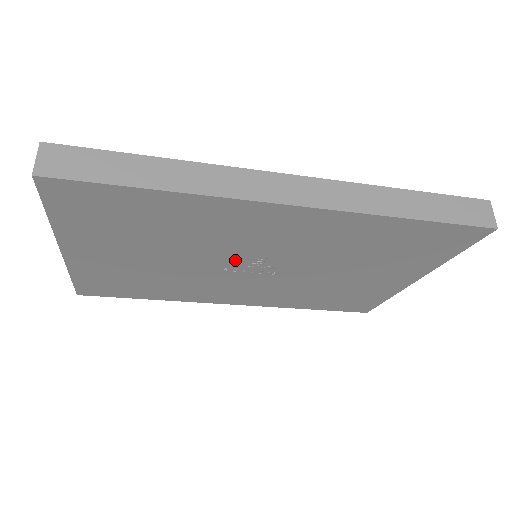
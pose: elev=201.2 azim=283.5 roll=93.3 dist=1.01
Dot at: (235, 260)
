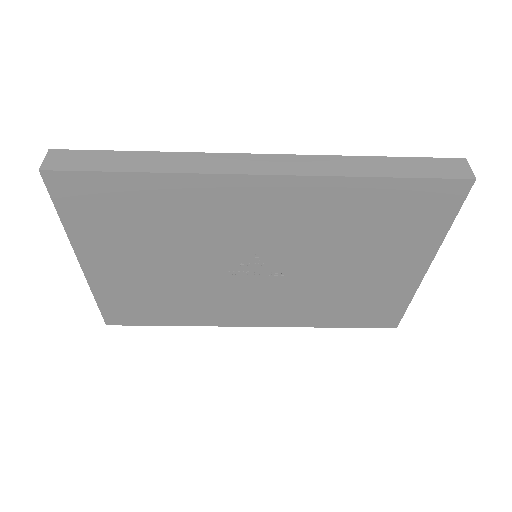
Dot at: (234, 258)
